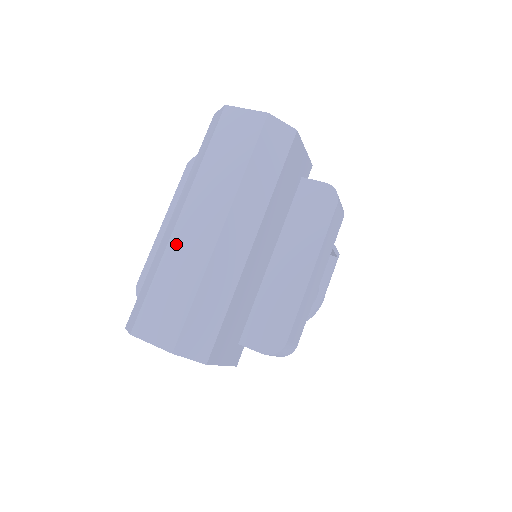
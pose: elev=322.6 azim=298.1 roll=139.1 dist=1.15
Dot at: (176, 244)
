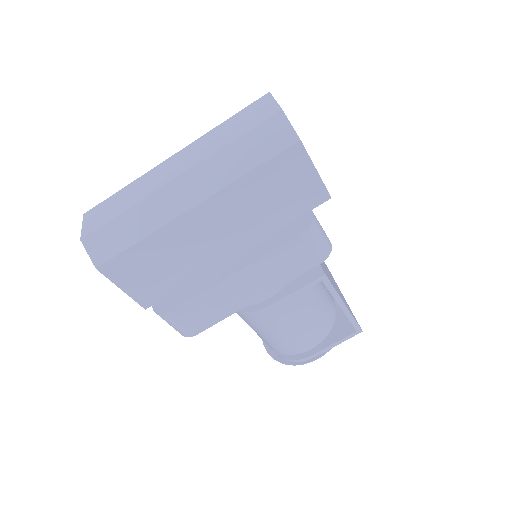
Dot at: (152, 173)
